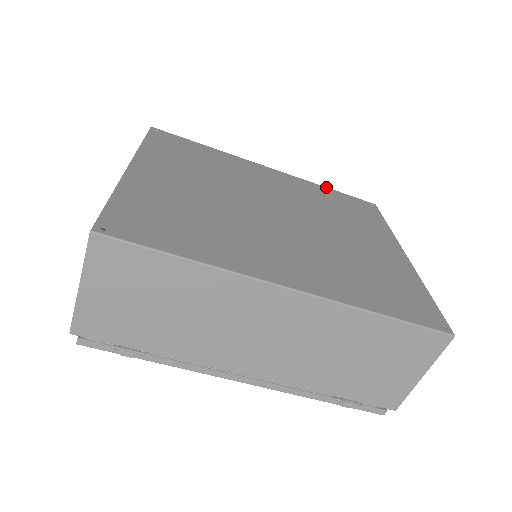
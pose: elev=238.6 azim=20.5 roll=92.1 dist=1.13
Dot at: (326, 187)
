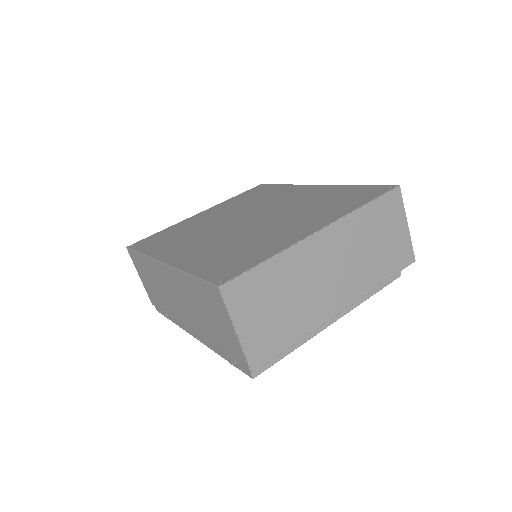
Dot at: (354, 185)
